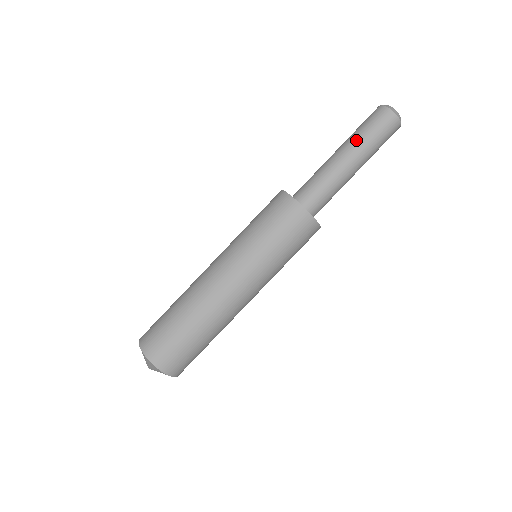
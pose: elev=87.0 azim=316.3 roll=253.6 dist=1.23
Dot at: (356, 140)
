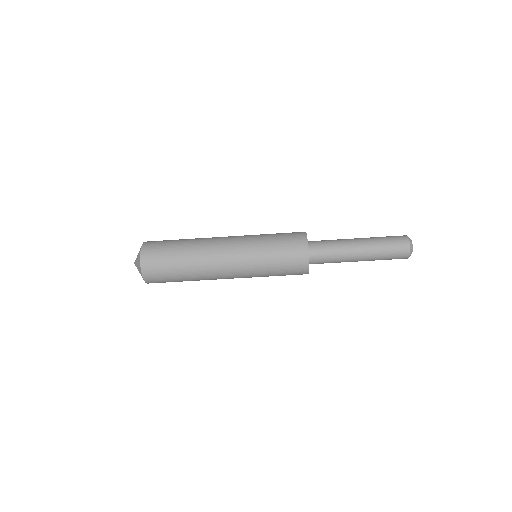
Dot at: (375, 245)
